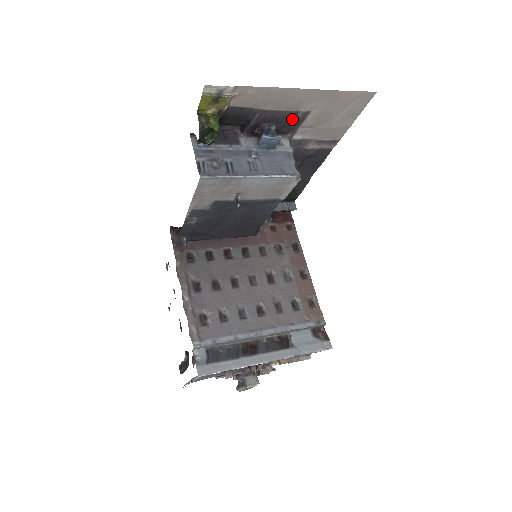
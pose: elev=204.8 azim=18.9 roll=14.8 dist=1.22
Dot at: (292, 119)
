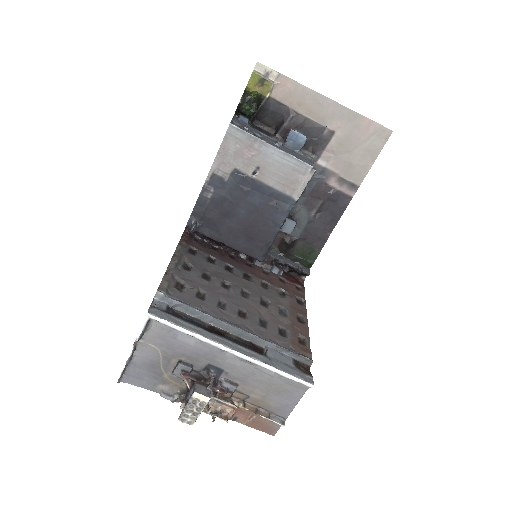
Dot at: (319, 135)
